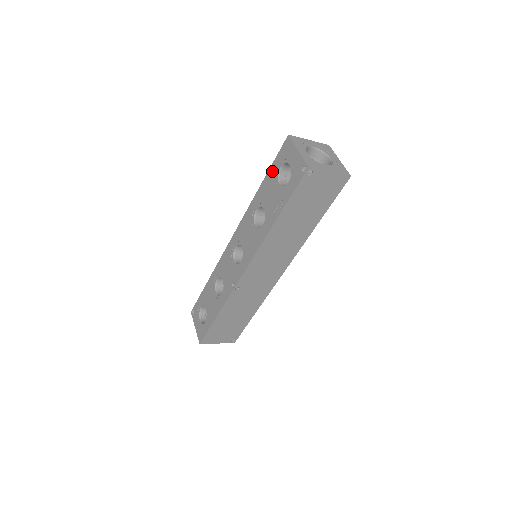
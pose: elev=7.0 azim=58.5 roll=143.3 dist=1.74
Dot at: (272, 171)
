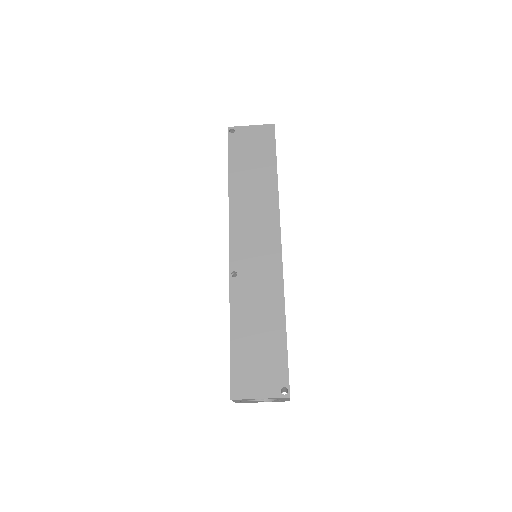
Dot at: occluded
